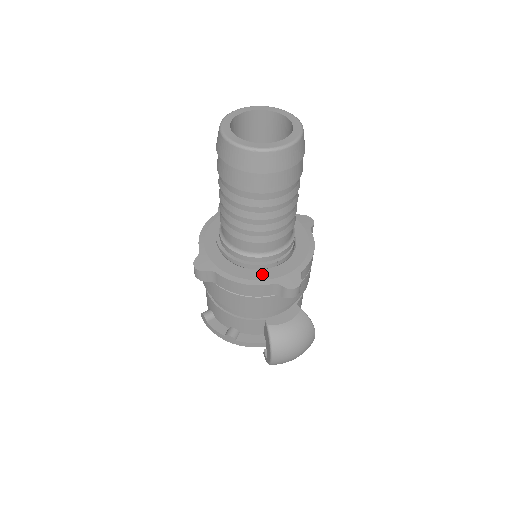
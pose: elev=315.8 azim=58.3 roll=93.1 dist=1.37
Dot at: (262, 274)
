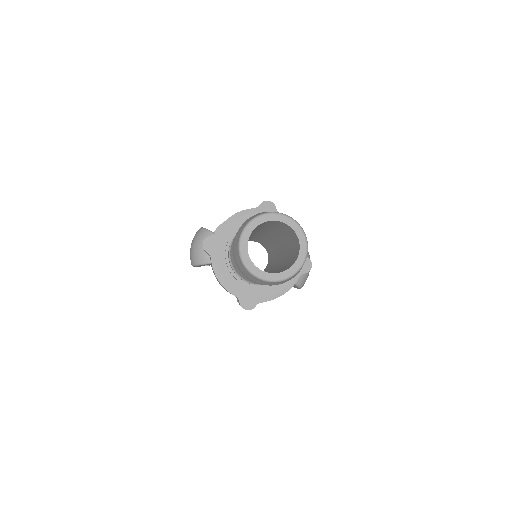
Dot at: occluded
